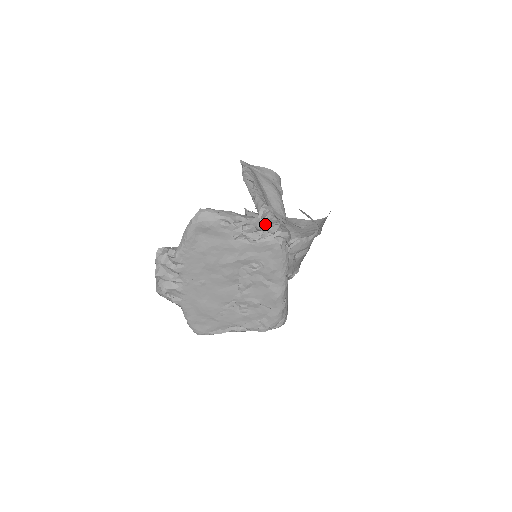
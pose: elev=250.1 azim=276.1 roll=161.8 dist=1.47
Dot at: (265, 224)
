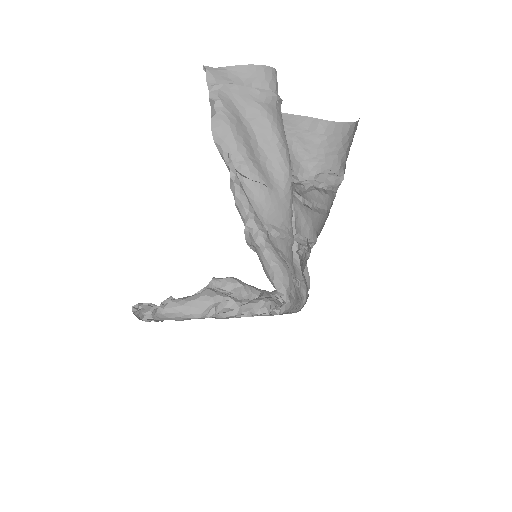
Dot at: (250, 312)
